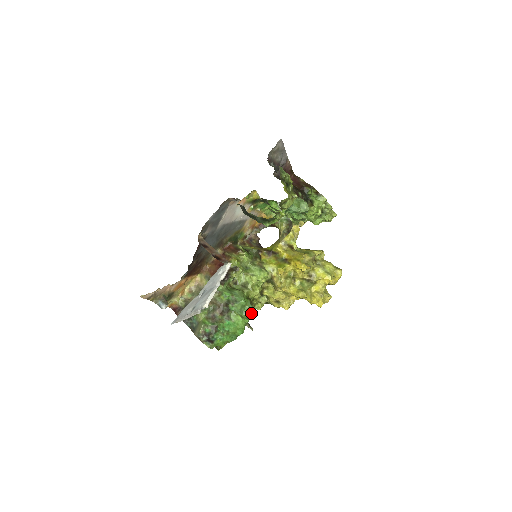
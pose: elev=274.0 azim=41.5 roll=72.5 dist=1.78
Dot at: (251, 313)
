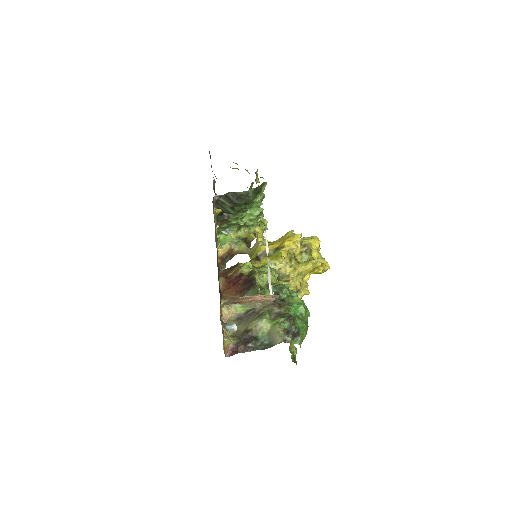
Dot at: occluded
